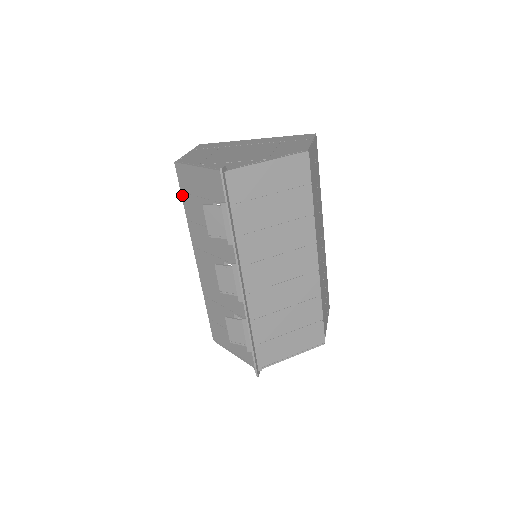
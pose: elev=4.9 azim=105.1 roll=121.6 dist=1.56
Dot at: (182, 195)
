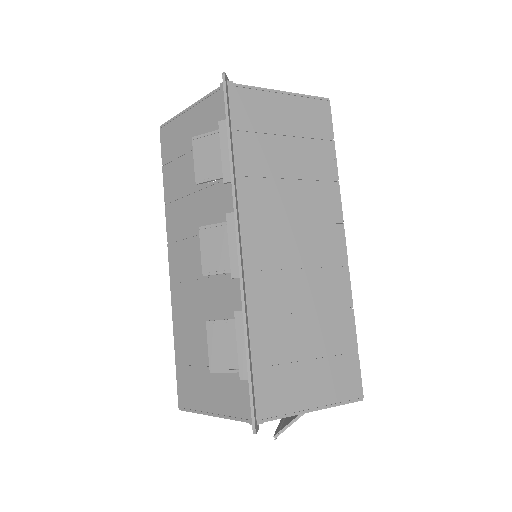
Dot at: (163, 168)
